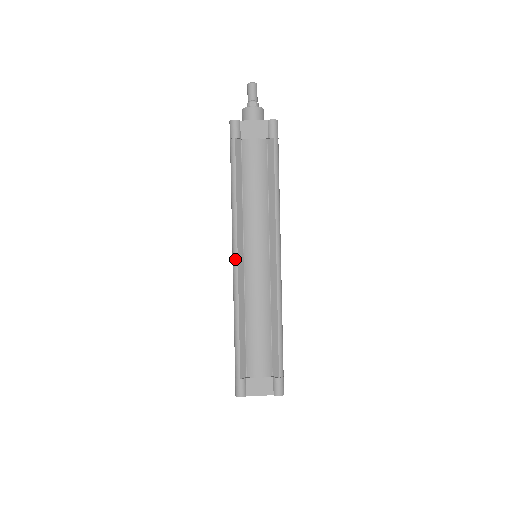
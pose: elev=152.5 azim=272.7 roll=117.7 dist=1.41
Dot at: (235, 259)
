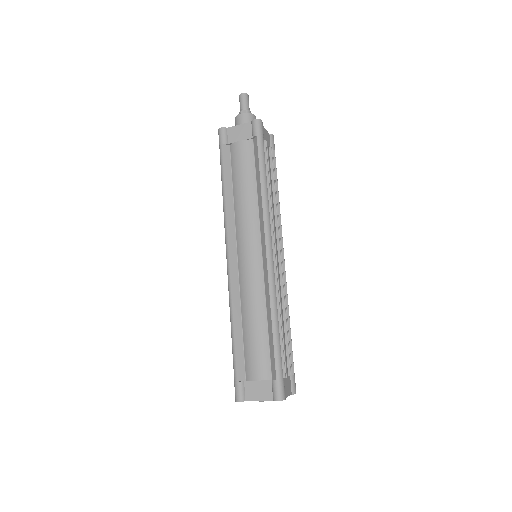
Dot at: (227, 258)
